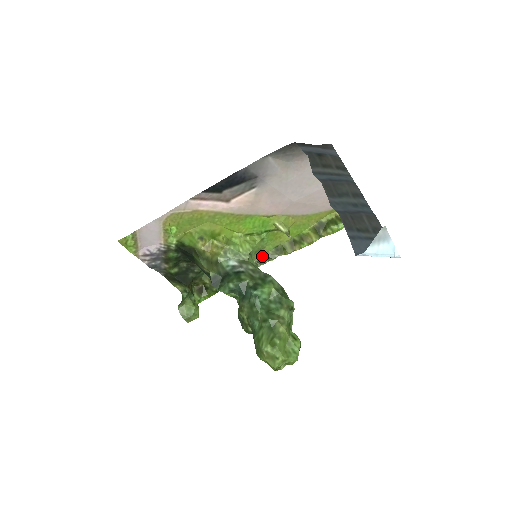
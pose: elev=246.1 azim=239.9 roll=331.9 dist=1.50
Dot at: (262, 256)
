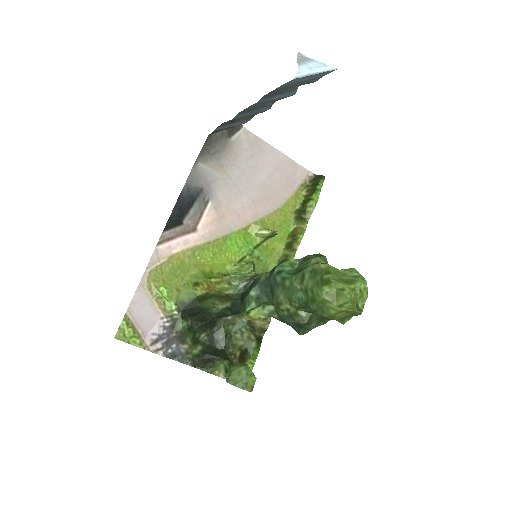
Dot at: occluded
